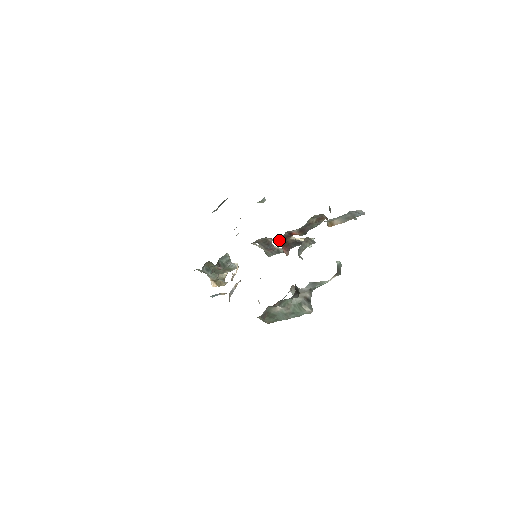
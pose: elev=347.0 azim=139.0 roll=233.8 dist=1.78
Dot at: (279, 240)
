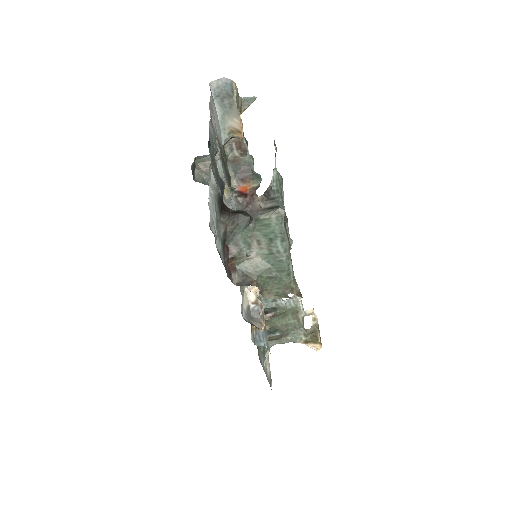
Dot at: occluded
